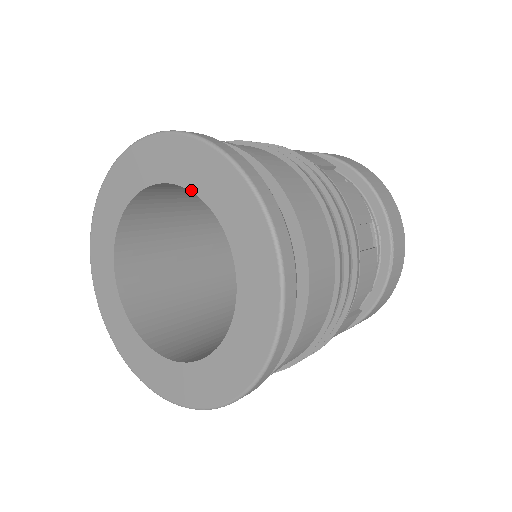
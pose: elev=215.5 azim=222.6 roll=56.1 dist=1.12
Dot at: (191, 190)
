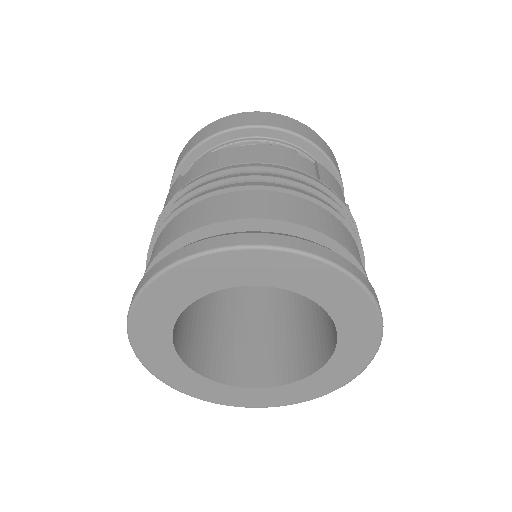
Dot at: (322, 306)
